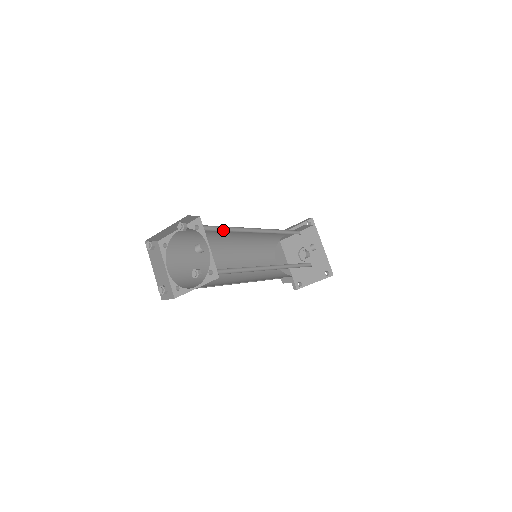
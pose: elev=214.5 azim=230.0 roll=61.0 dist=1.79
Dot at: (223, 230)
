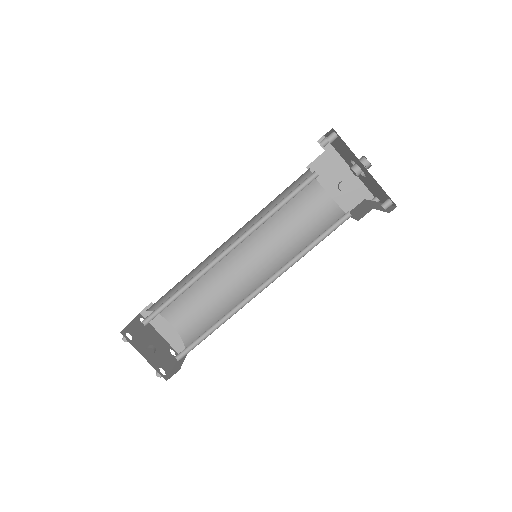
Dot at: (177, 294)
